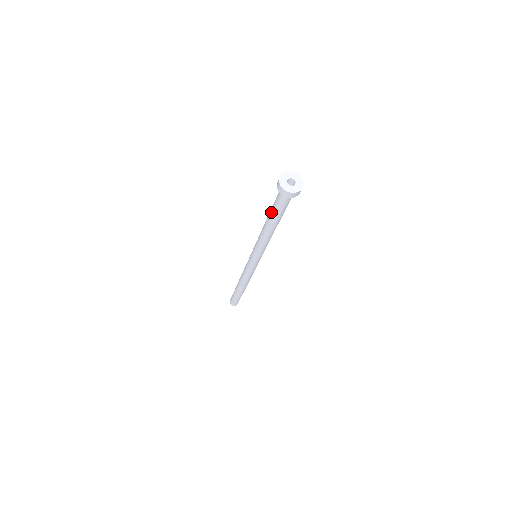
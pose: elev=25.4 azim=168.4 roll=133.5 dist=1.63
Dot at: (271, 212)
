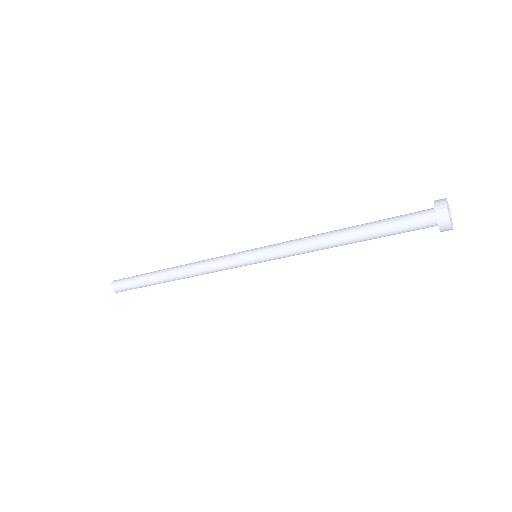
Dot at: (376, 231)
